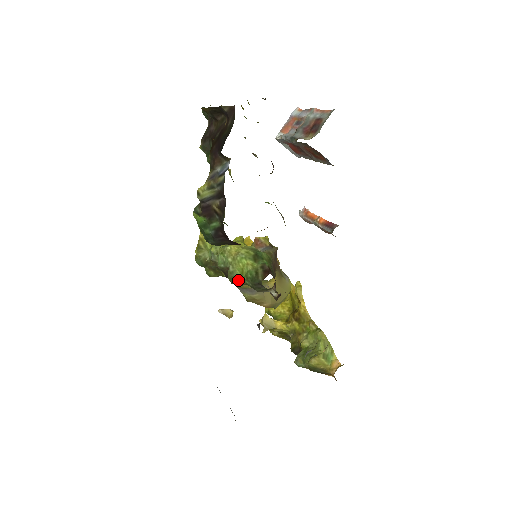
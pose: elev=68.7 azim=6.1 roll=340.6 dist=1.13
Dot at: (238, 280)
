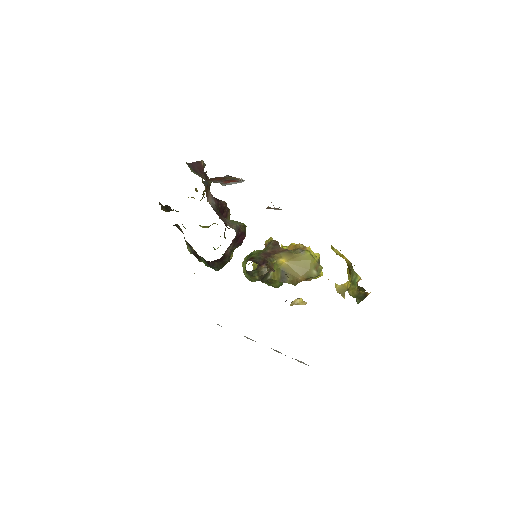
Dot at: (252, 278)
